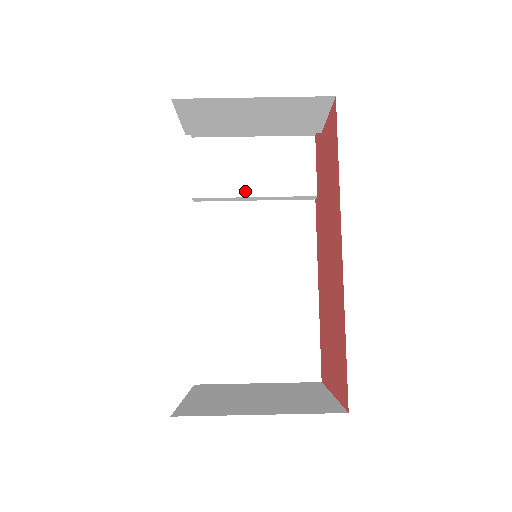
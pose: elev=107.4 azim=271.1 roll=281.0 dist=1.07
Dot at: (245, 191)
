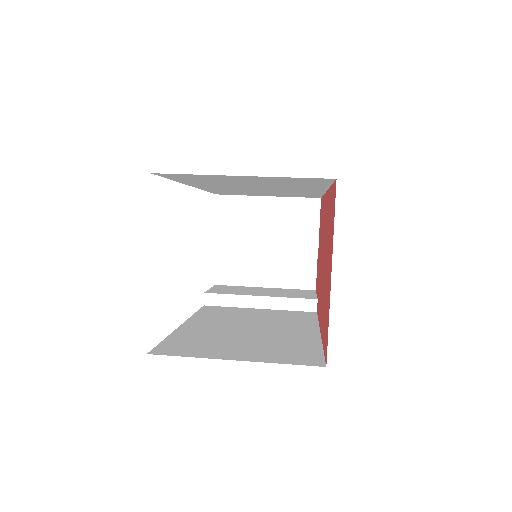
Dot at: (252, 294)
